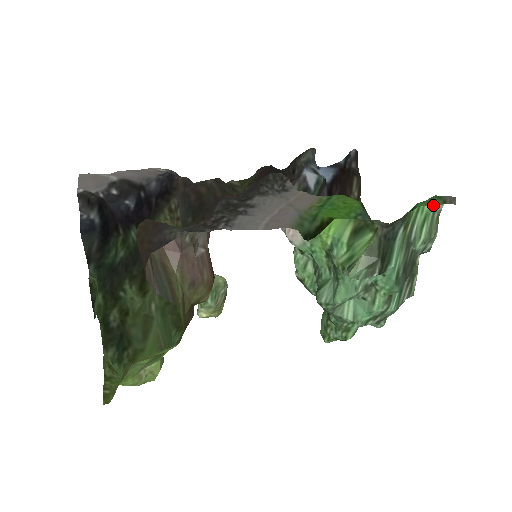
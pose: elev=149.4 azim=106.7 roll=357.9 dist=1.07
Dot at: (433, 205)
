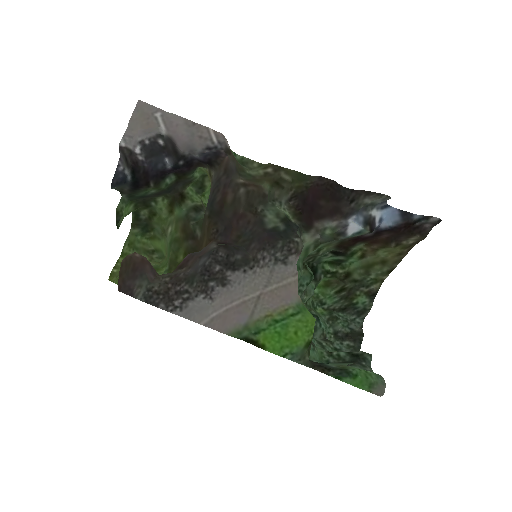
Dot at: (376, 374)
